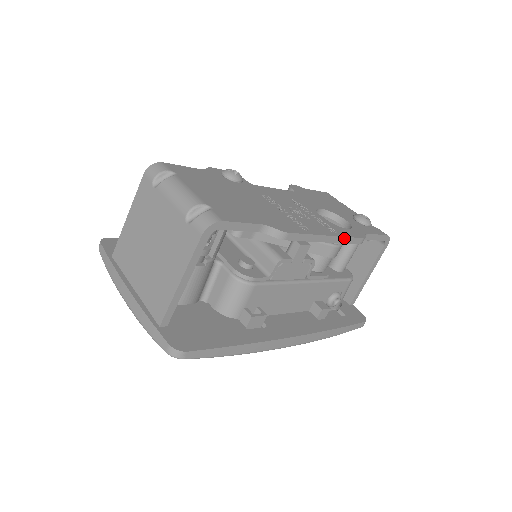
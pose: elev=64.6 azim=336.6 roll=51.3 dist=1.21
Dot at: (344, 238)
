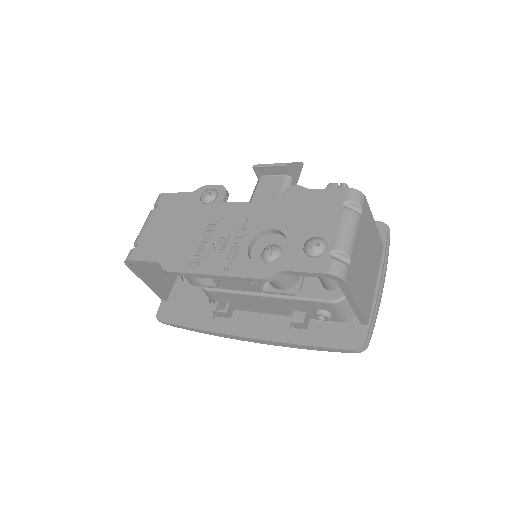
Dot at: (233, 277)
